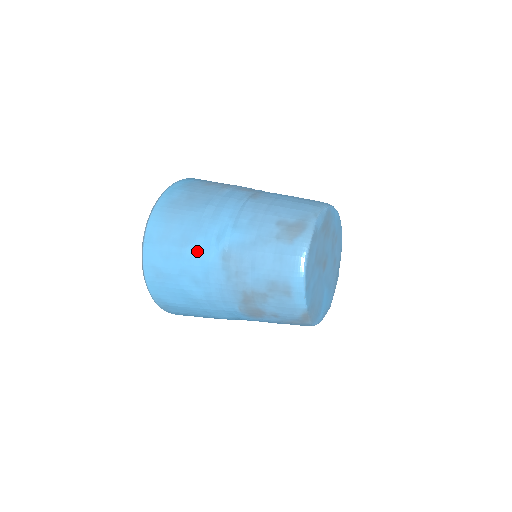
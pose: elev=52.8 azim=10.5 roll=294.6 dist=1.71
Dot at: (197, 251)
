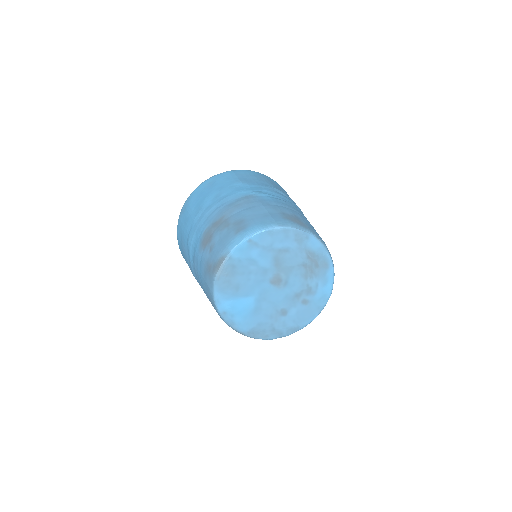
Dot at: (243, 187)
